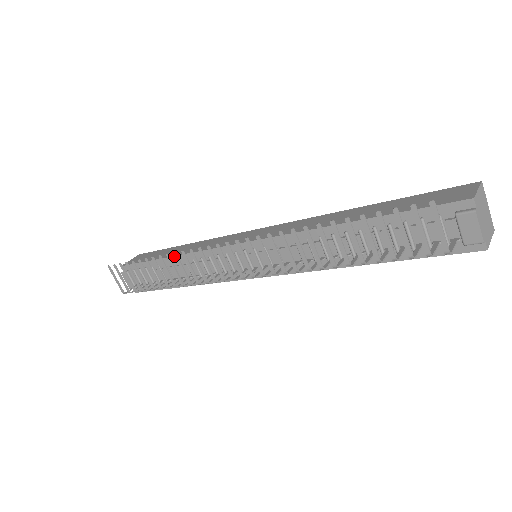
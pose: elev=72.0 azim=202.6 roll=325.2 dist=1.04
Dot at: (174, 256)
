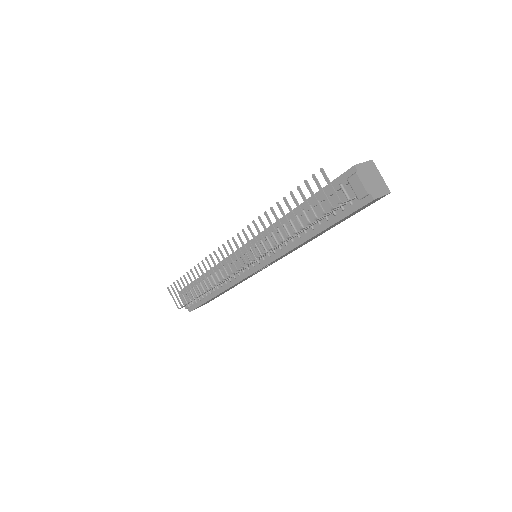
Dot at: (208, 271)
